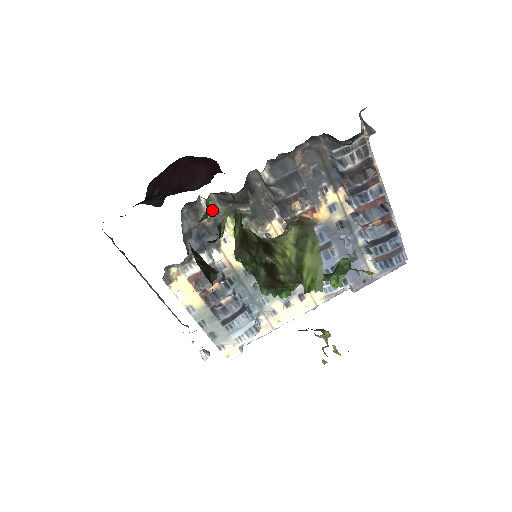
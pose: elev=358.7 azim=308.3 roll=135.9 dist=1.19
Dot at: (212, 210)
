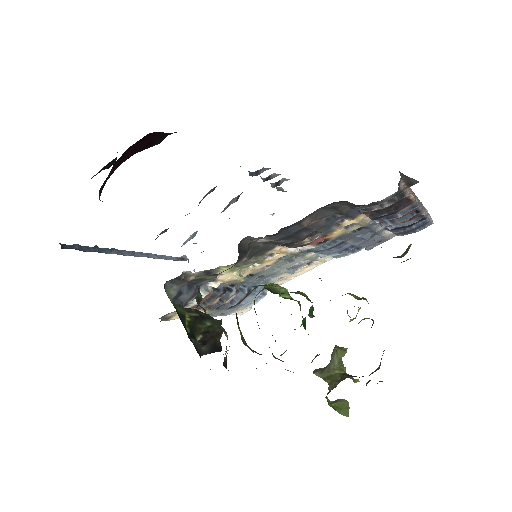
Dot at: (200, 271)
